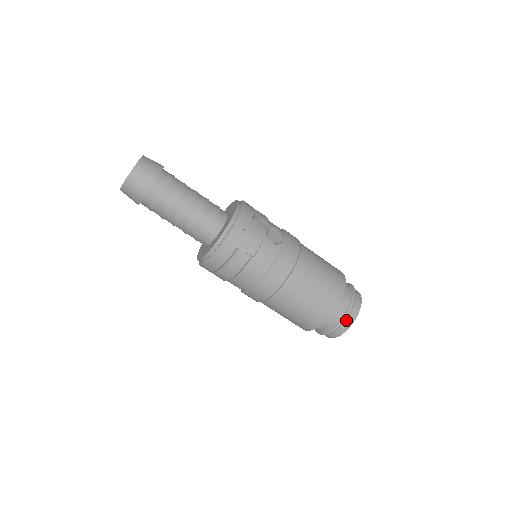
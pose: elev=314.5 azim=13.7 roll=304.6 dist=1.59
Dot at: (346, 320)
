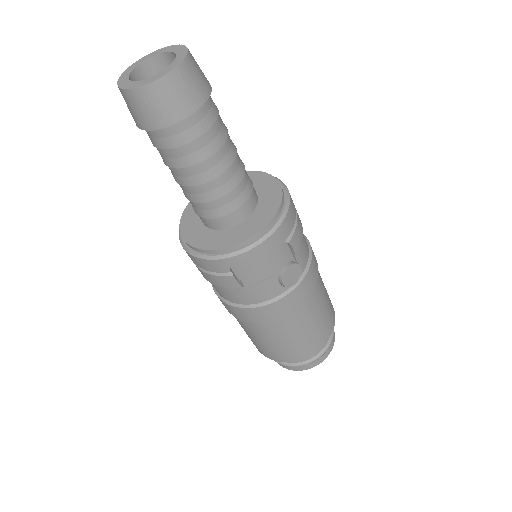
Dot at: (296, 366)
